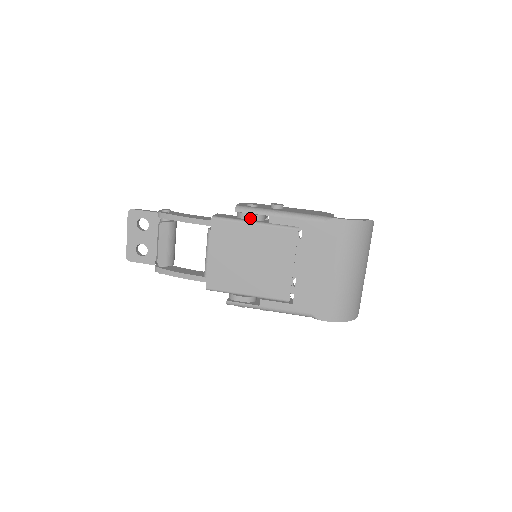
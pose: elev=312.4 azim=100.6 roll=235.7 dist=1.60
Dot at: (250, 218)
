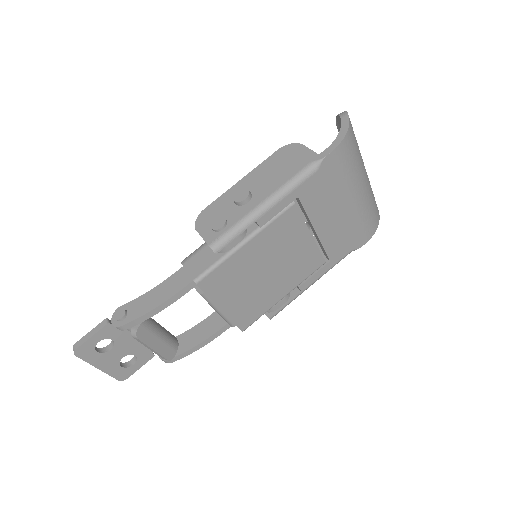
Dot at: (236, 243)
